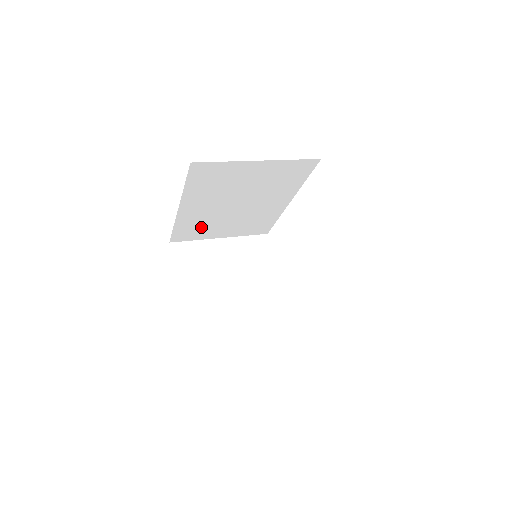
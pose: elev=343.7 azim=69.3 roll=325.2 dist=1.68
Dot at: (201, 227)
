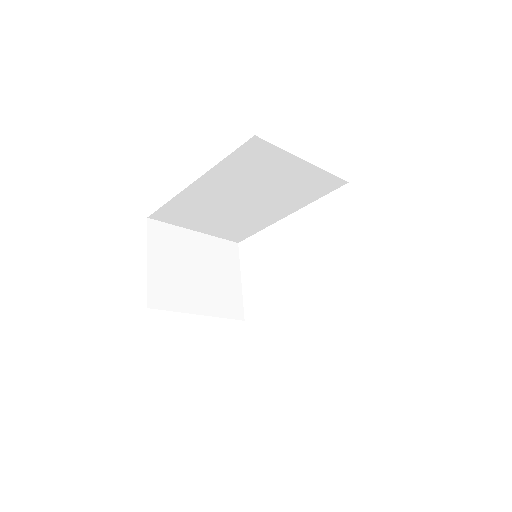
Dot at: (192, 212)
